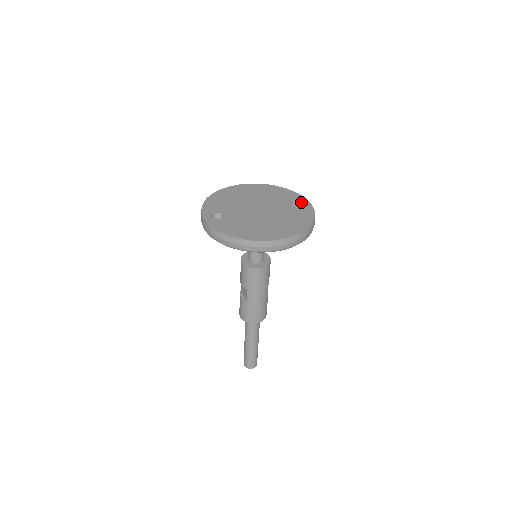
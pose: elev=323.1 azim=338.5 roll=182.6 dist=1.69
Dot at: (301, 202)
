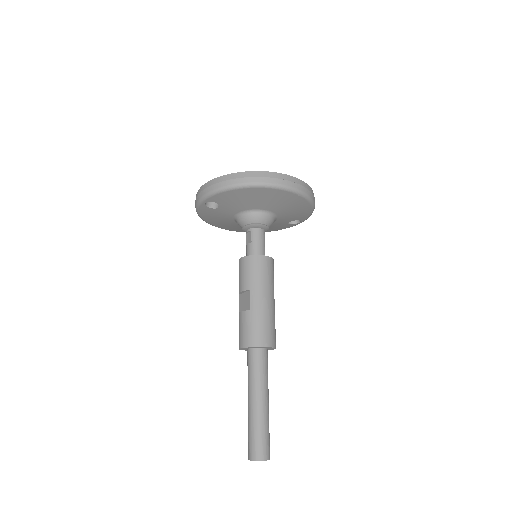
Dot at: occluded
